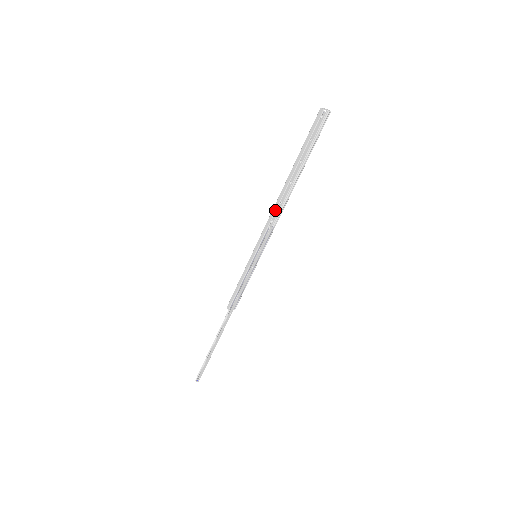
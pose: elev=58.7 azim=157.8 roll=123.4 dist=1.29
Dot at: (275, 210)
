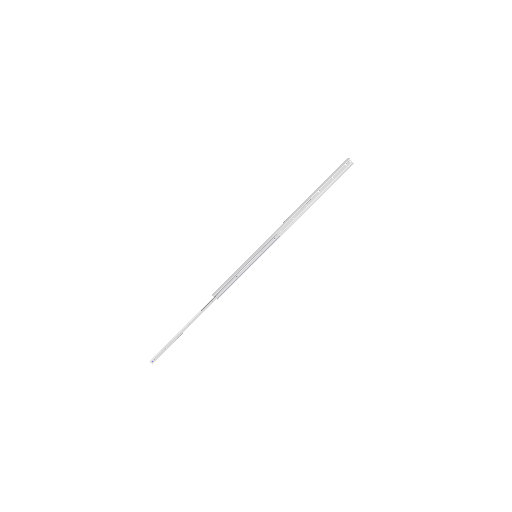
Dot at: (287, 221)
